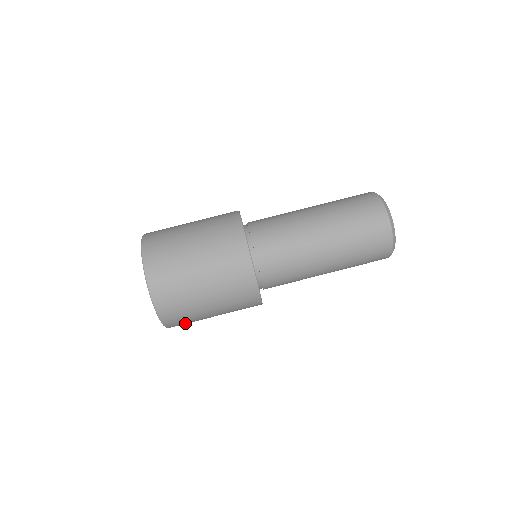
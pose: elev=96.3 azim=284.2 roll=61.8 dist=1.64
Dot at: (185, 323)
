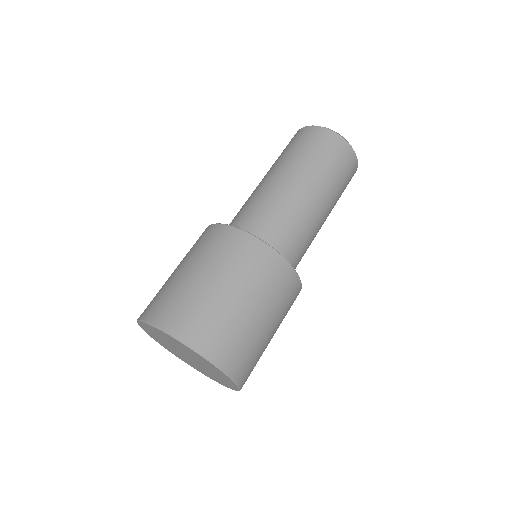
Dot at: occluded
